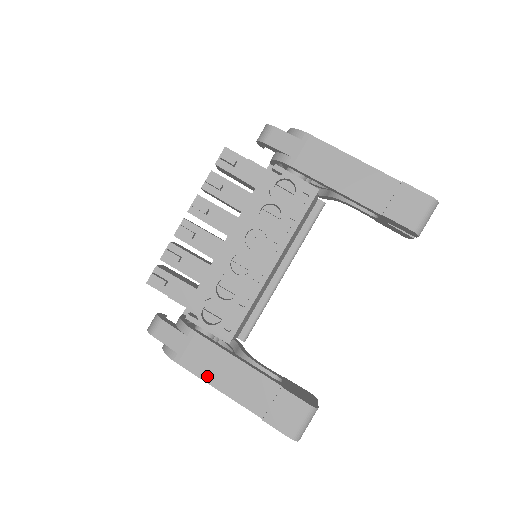
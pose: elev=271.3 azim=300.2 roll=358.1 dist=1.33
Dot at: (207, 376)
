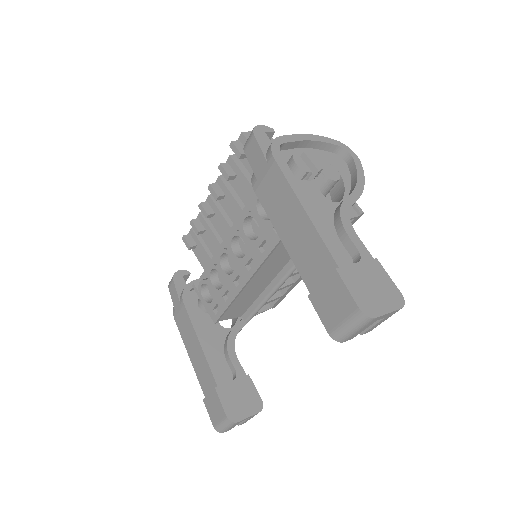
Dot at: (185, 341)
